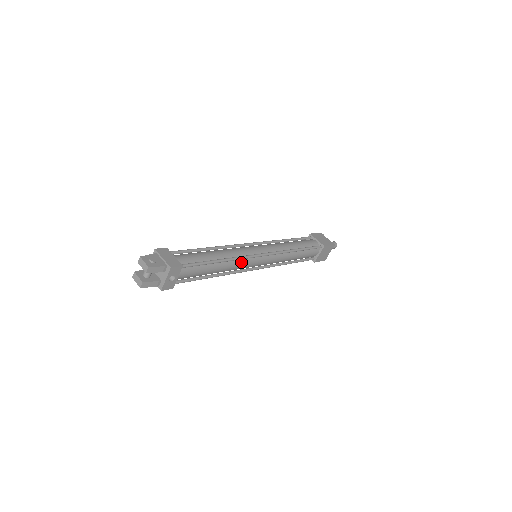
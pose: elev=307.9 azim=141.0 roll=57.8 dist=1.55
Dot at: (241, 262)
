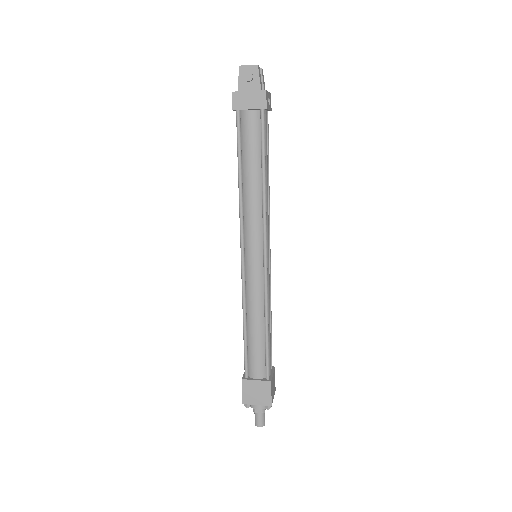
Dot at: occluded
